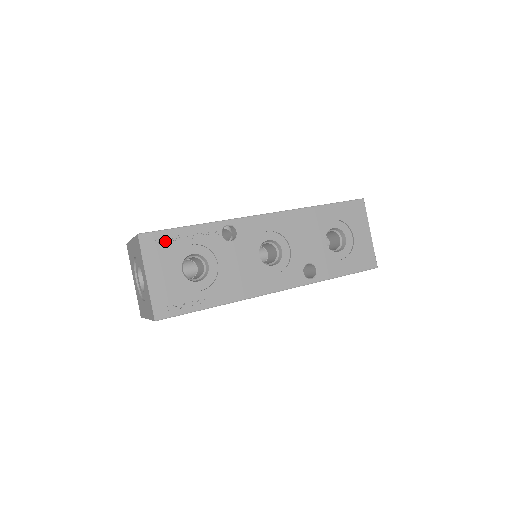
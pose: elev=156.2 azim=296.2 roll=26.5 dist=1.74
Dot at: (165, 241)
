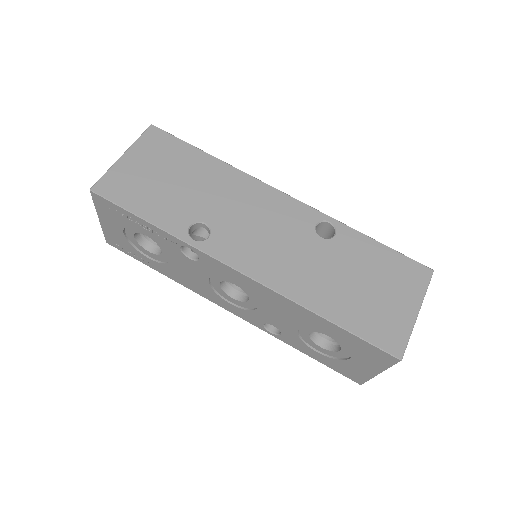
Dot at: (117, 212)
